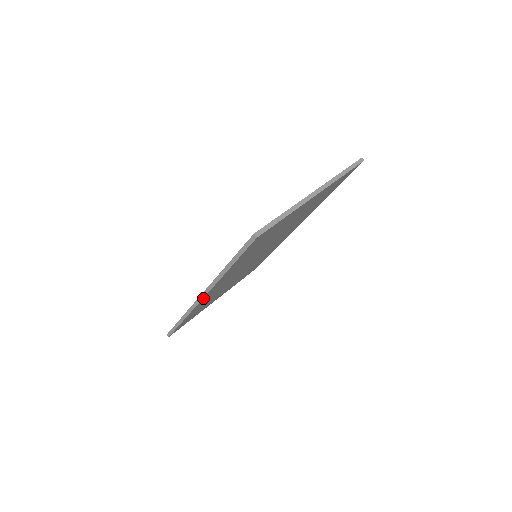
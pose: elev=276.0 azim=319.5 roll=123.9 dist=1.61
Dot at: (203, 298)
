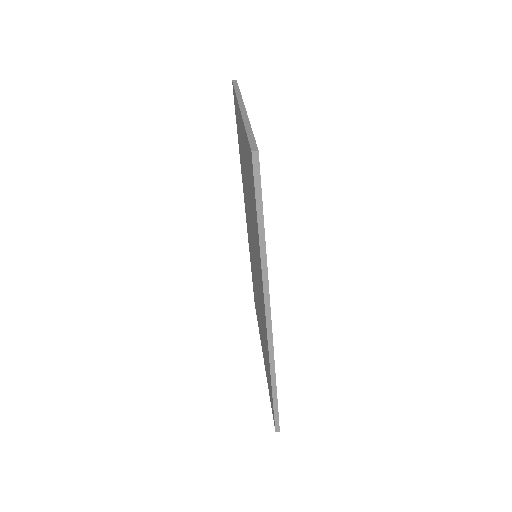
Dot at: (271, 324)
